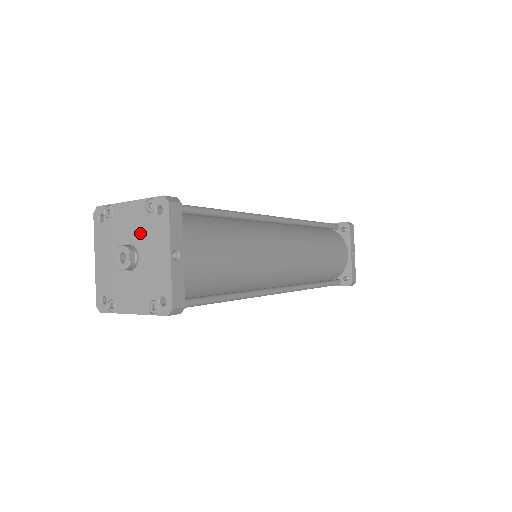
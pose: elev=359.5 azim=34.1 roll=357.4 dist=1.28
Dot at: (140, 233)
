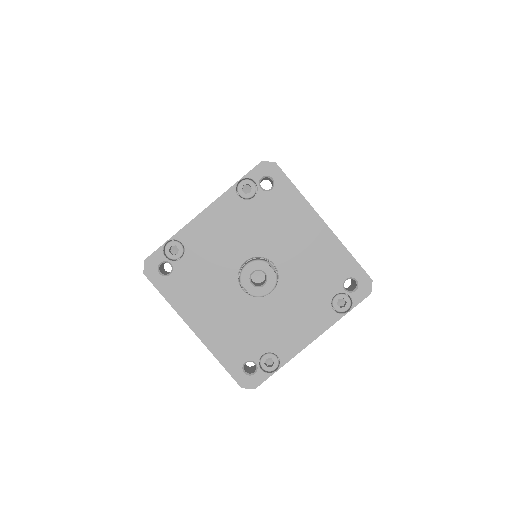
Dot at: (254, 234)
